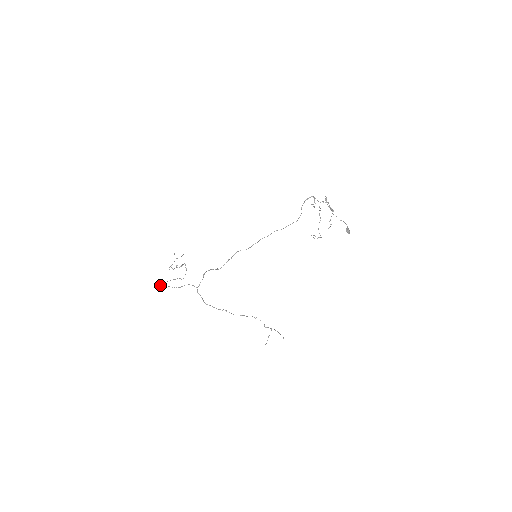
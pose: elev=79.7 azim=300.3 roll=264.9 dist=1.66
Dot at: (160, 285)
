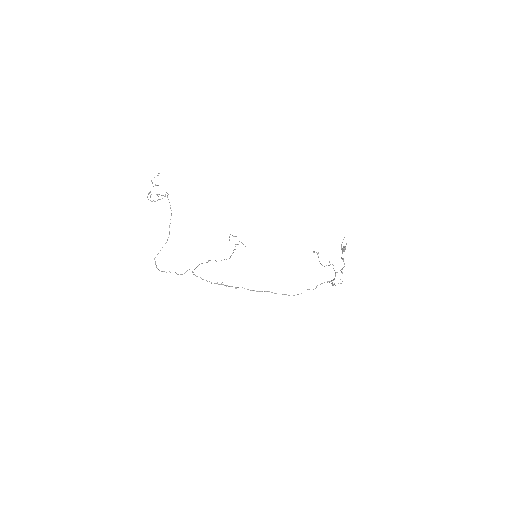
Dot at: (156, 267)
